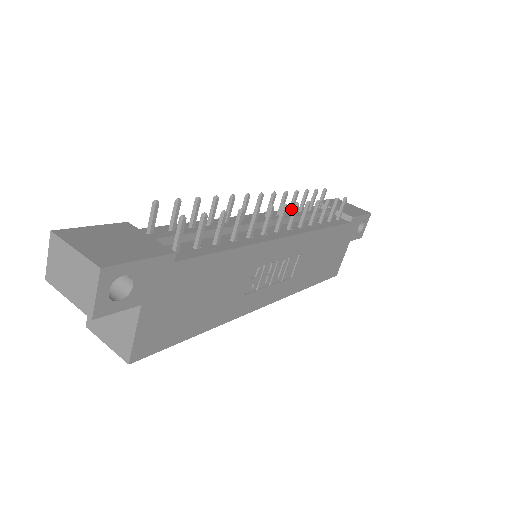
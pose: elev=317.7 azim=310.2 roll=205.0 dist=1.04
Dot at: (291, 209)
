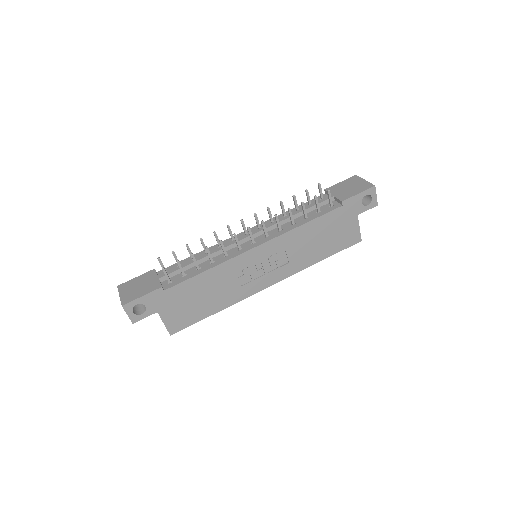
Dot at: (283, 214)
